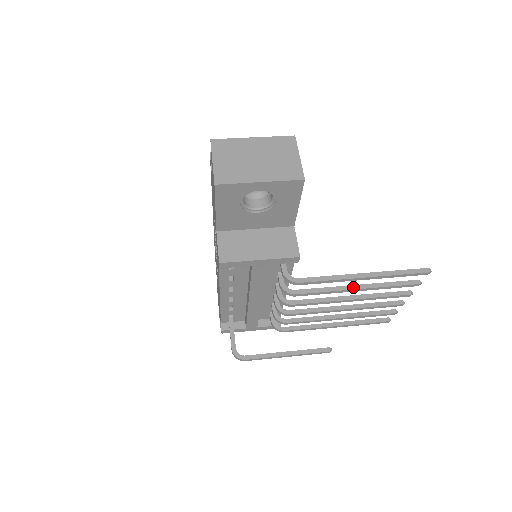
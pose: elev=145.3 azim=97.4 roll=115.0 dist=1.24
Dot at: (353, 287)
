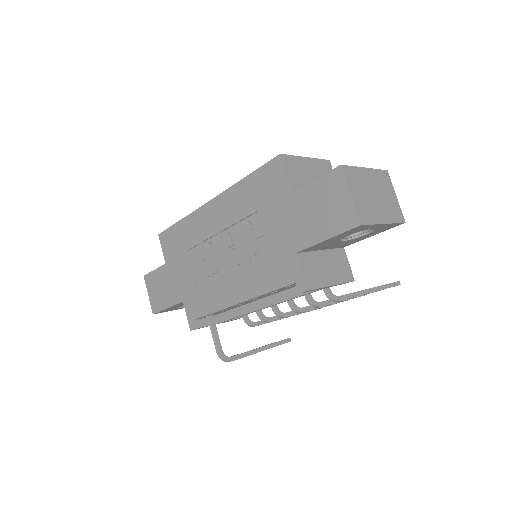
Dot at: occluded
